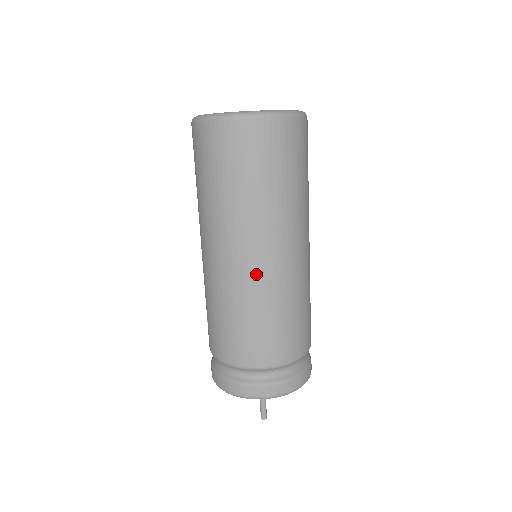
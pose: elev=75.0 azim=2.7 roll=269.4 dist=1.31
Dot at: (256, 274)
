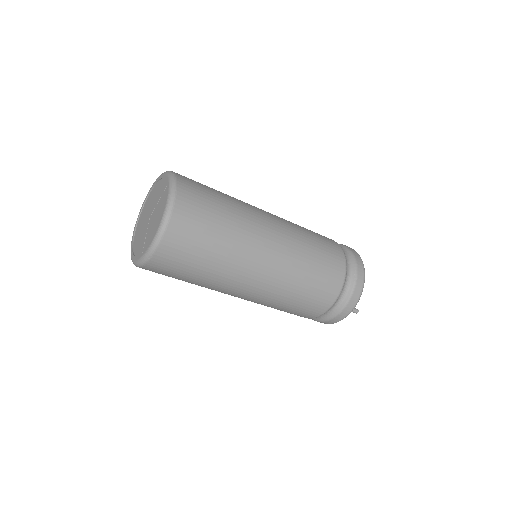
Dot at: (254, 299)
